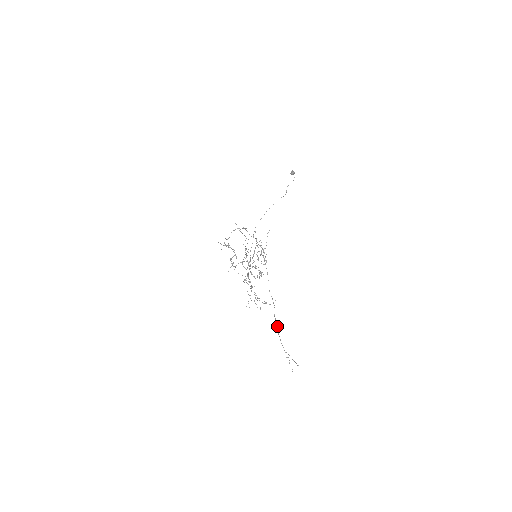
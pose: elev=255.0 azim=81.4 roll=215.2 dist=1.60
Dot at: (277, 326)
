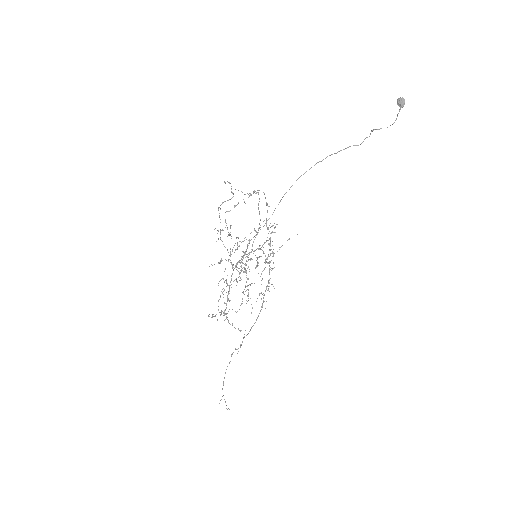
Dot at: (229, 363)
